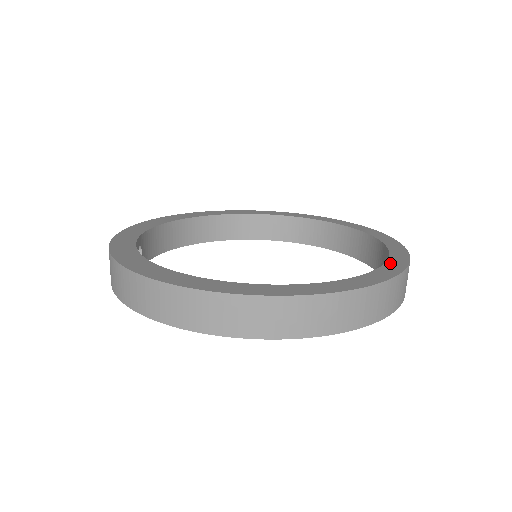
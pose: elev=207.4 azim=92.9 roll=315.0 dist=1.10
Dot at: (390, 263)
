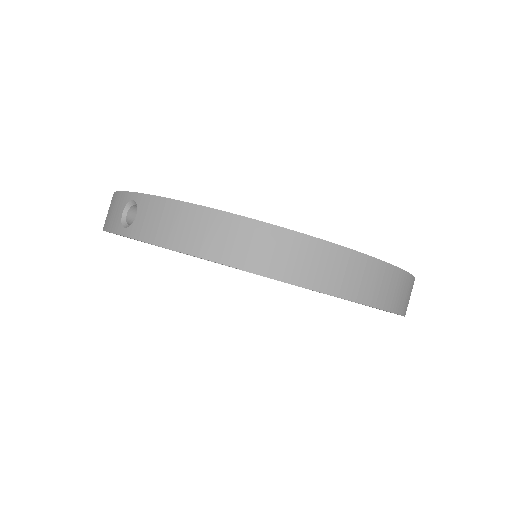
Dot at: occluded
